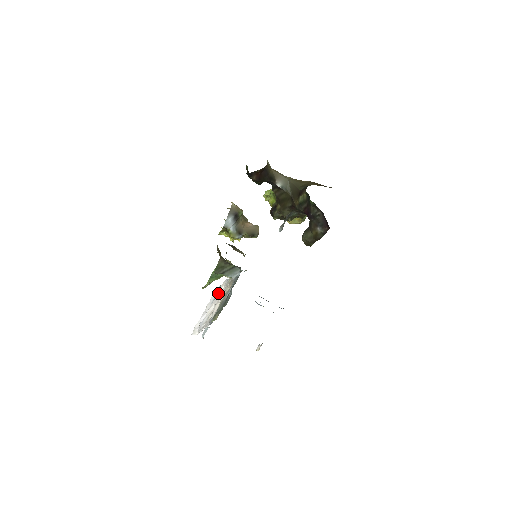
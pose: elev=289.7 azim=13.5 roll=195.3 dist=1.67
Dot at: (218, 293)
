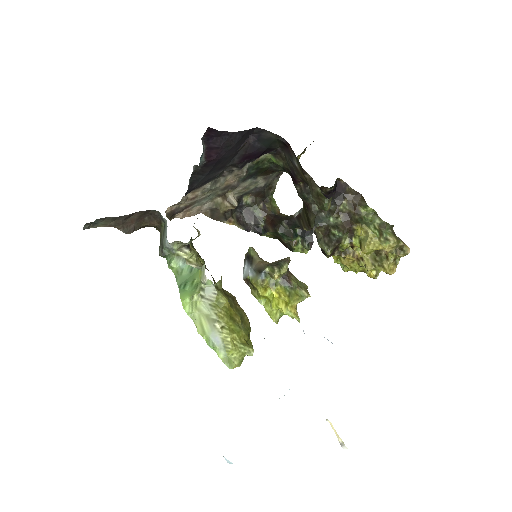
Dot at: occluded
